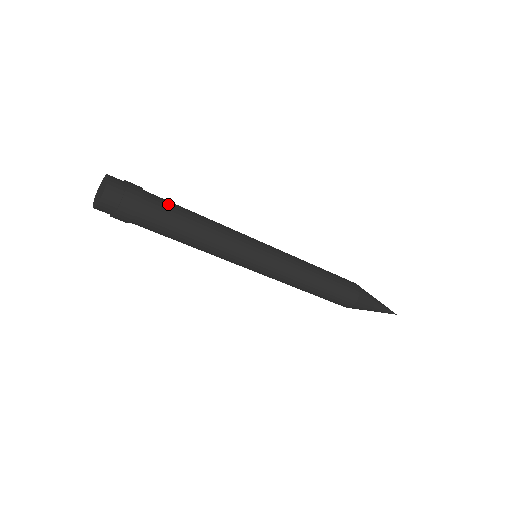
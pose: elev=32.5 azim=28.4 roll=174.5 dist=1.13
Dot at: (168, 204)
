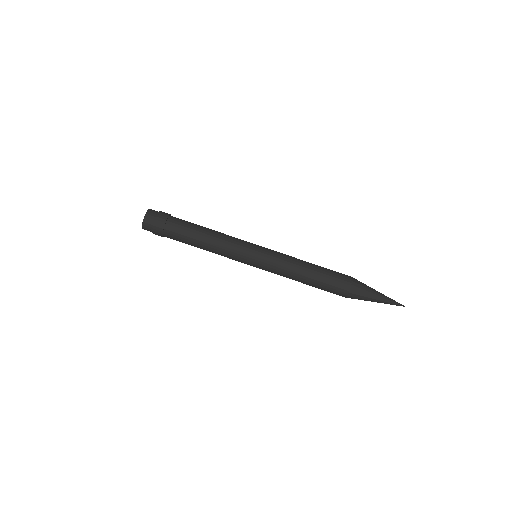
Dot at: (180, 235)
